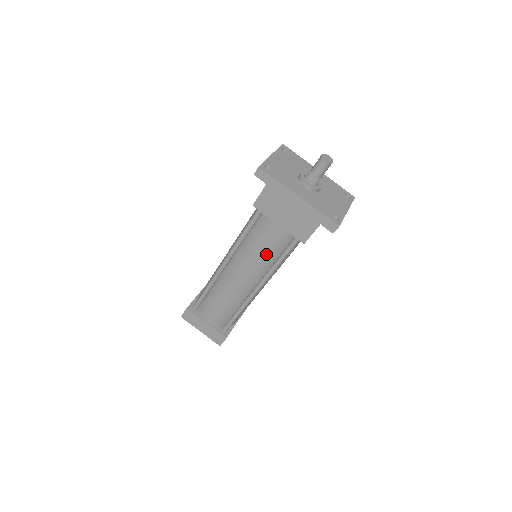
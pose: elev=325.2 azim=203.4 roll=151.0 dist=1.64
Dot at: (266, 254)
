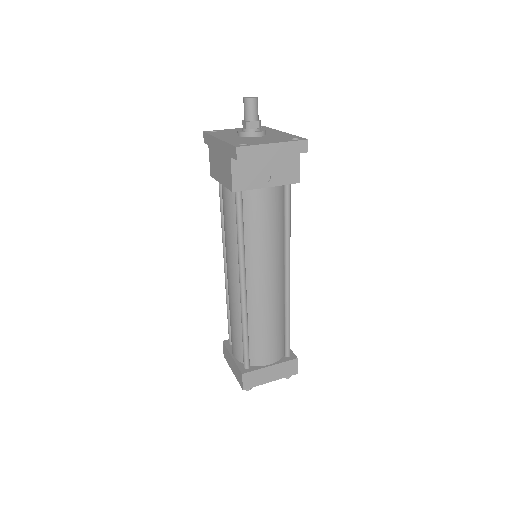
Dot at: (230, 230)
